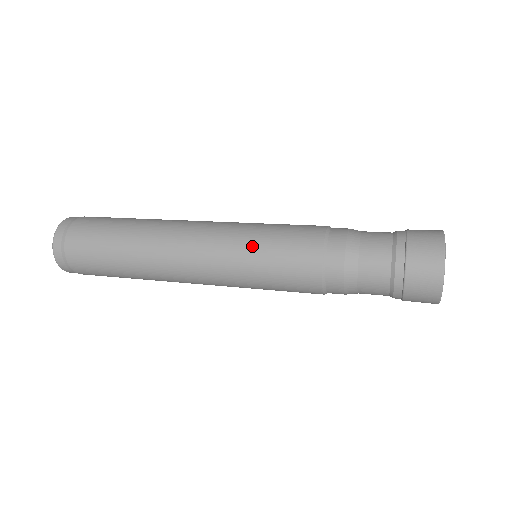
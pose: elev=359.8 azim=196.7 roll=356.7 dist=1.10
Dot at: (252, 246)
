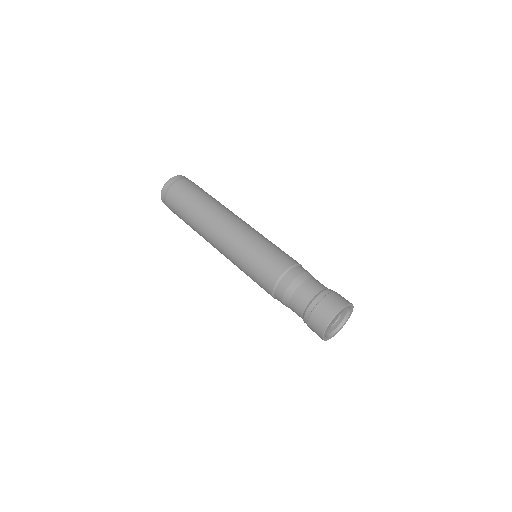
Dot at: (264, 241)
